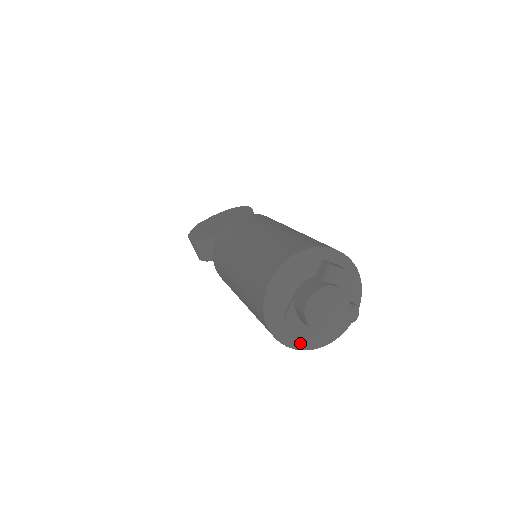
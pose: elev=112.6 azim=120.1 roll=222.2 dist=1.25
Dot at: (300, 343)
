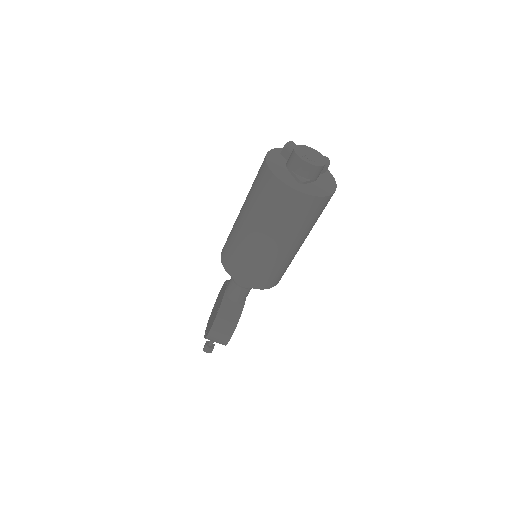
Dot at: (324, 193)
